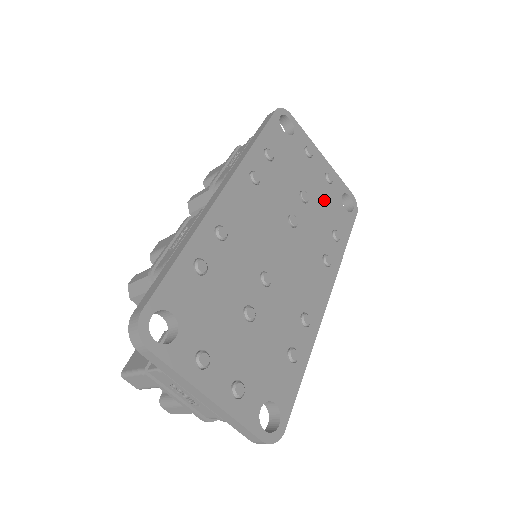
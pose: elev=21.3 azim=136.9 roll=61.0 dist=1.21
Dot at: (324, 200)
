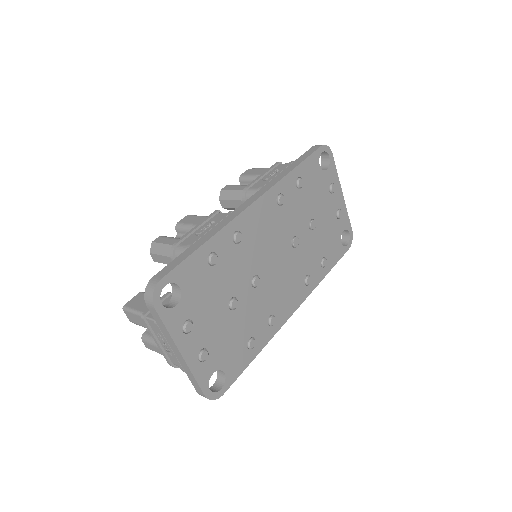
Dot at: (327, 231)
